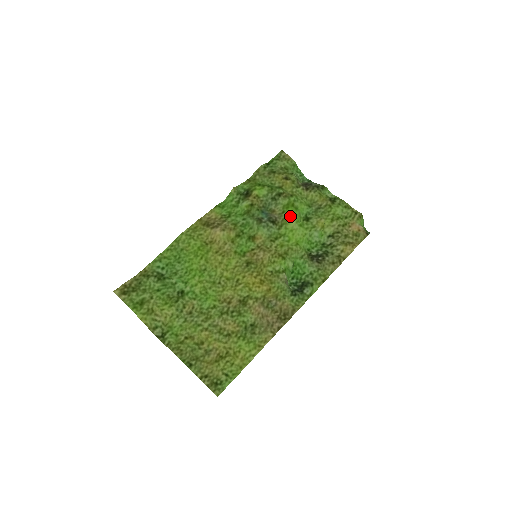
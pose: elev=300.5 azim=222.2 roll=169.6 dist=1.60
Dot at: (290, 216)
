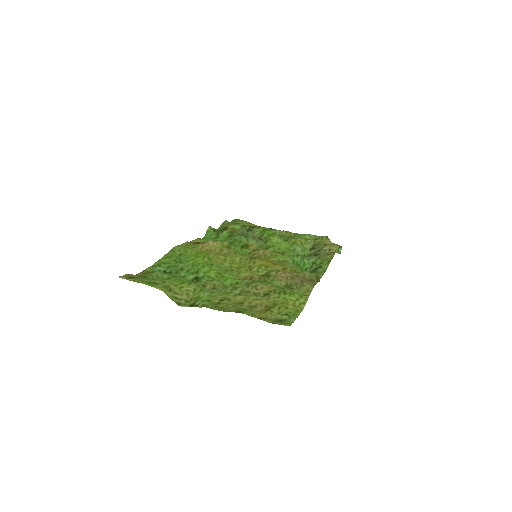
Dot at: (270, 234)
